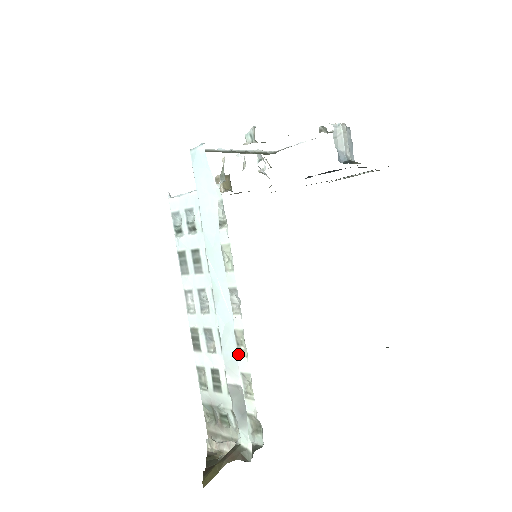
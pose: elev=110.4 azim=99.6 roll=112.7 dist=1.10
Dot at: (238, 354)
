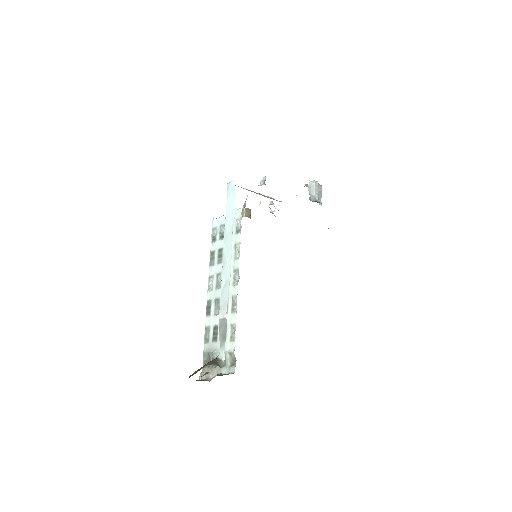
Dot at: (231, 312)
